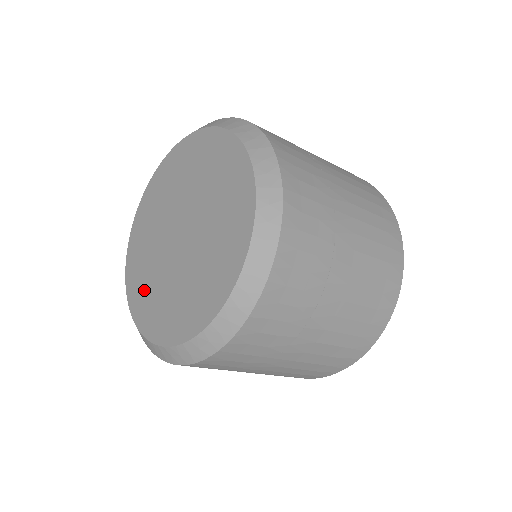
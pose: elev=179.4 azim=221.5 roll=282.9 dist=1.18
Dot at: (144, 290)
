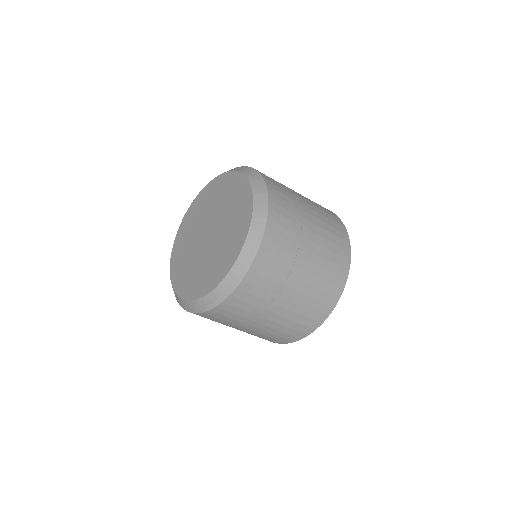
Dot at: (189, 279)
